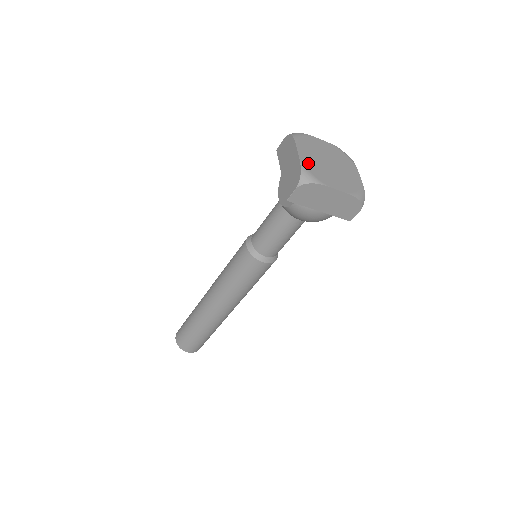
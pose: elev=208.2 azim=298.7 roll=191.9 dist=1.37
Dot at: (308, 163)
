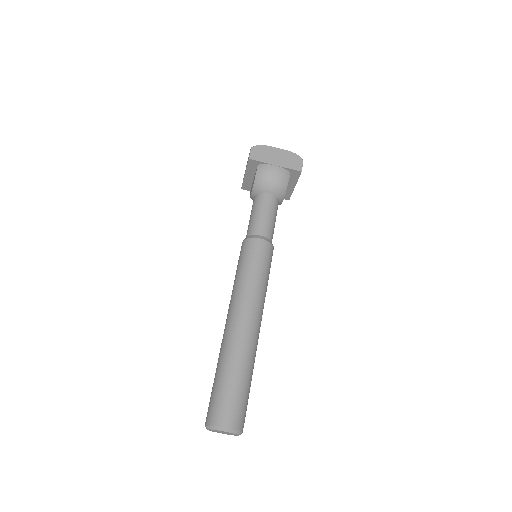
Dot at: occluded
